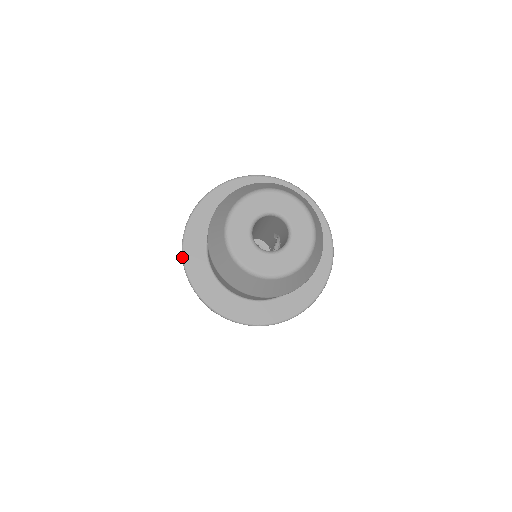
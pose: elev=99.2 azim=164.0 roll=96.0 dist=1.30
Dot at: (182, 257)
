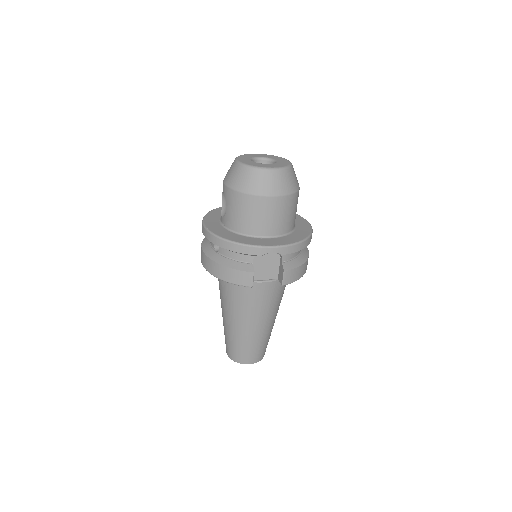
Dot at: (211, 233)
